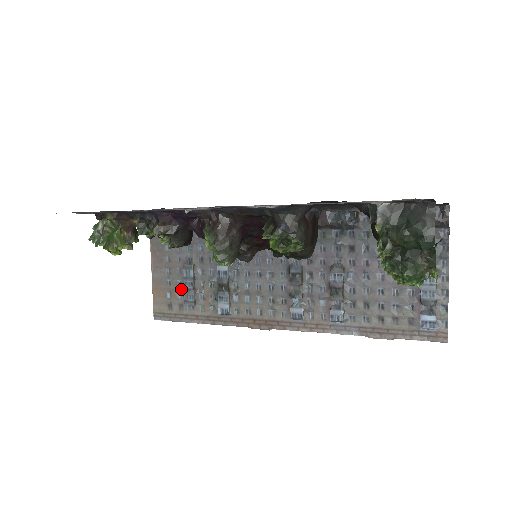
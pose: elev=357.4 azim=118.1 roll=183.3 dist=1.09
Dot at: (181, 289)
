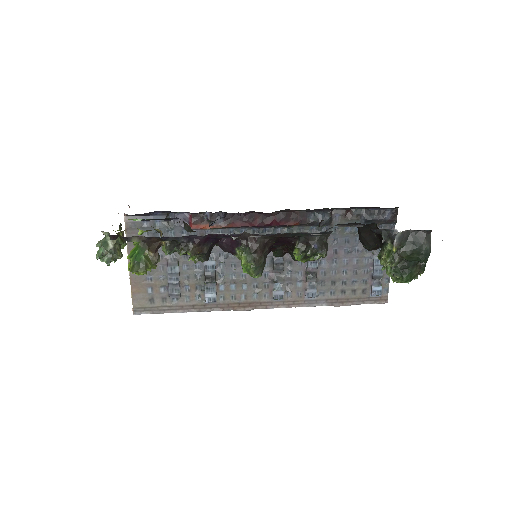
Dot at: (164, 284)
